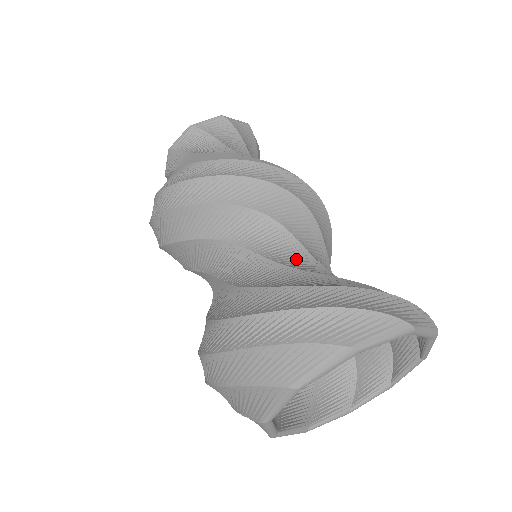
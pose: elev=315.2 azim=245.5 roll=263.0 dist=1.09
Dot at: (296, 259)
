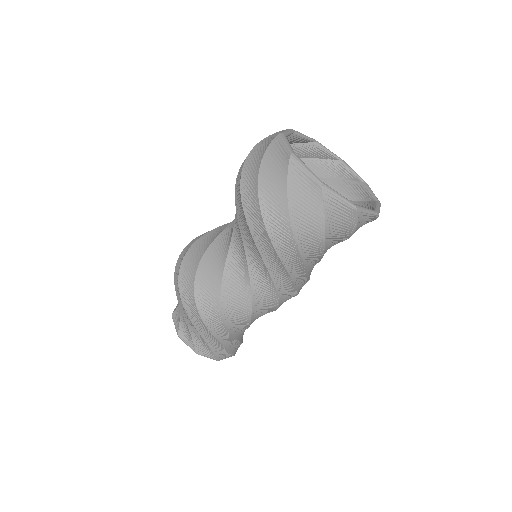
Dot at: occluded
